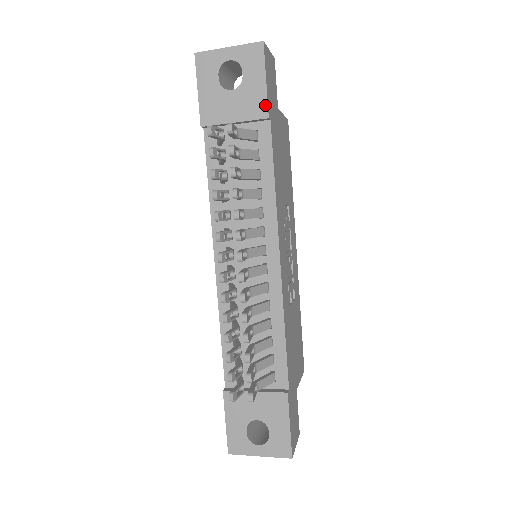
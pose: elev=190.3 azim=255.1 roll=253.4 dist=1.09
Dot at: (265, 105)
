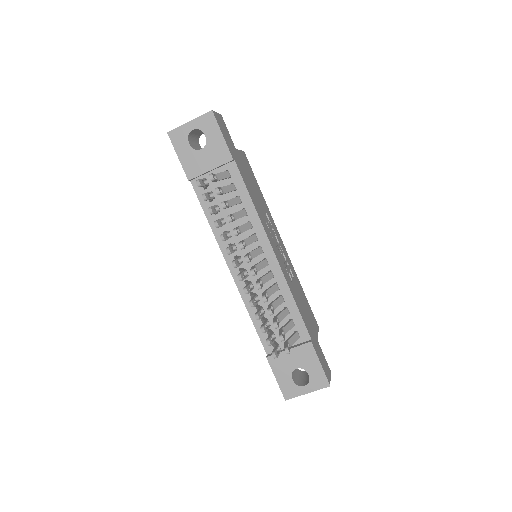
Dot at: (228, 152)
